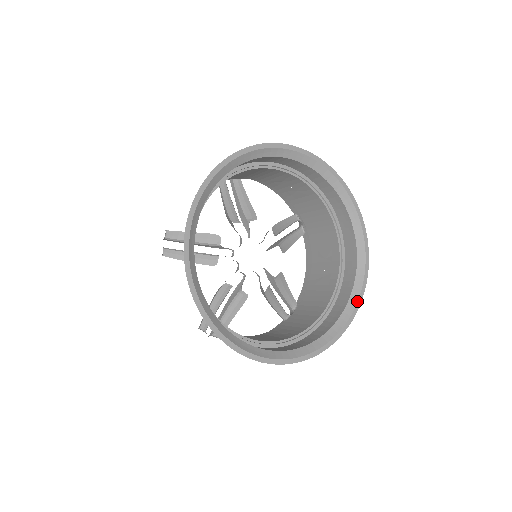
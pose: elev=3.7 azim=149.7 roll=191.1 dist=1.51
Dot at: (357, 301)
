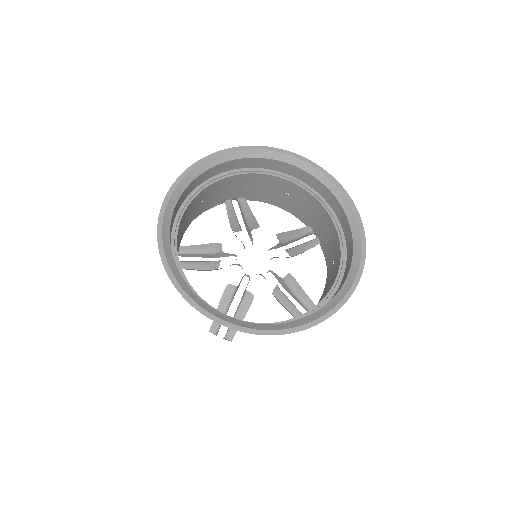
Dot at: (355, 276)
